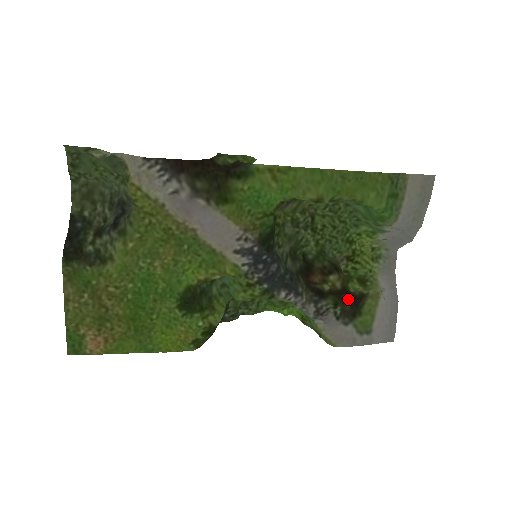
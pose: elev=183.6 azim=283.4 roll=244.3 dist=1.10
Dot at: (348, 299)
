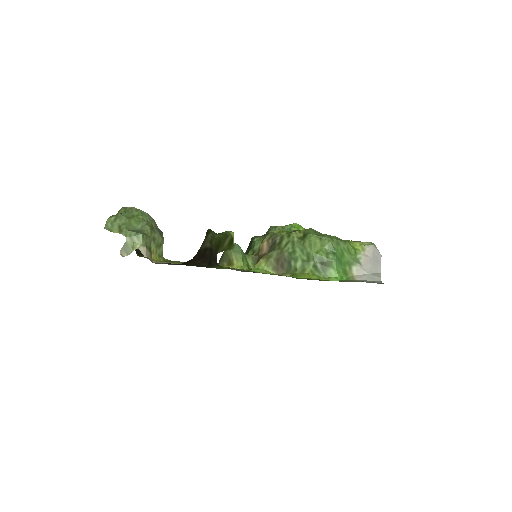
Dot at: occluded
